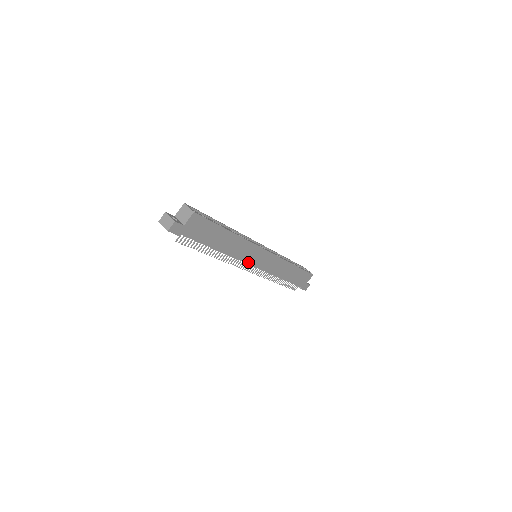
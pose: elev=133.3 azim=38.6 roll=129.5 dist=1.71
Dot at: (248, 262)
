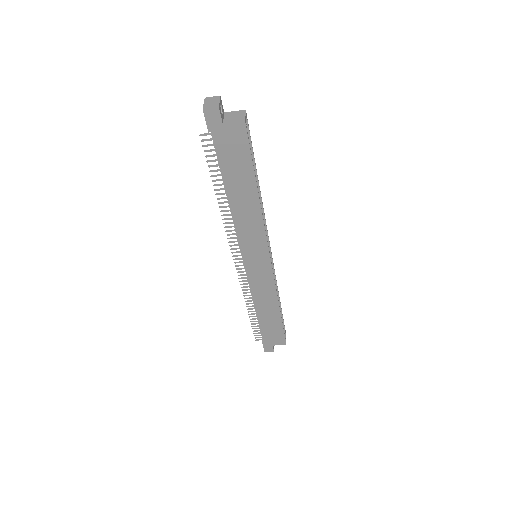
Dot at: (243, 250)
